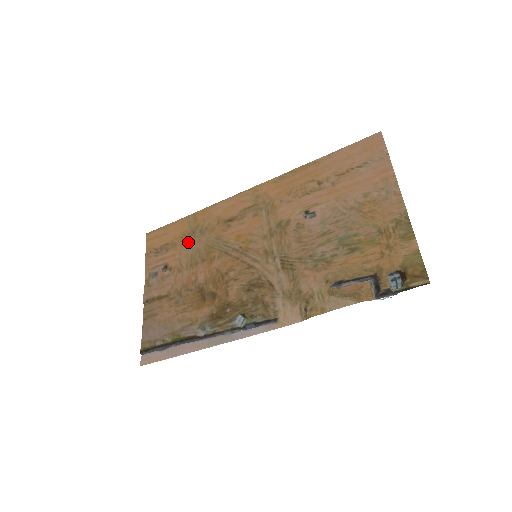
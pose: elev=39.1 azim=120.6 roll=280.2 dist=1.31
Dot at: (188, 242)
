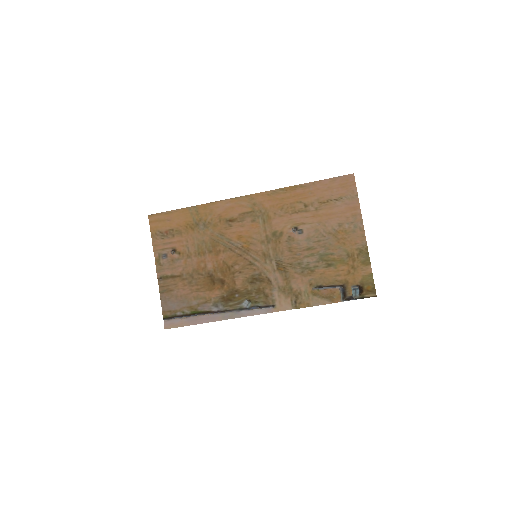
Dot at: (193, 232)
